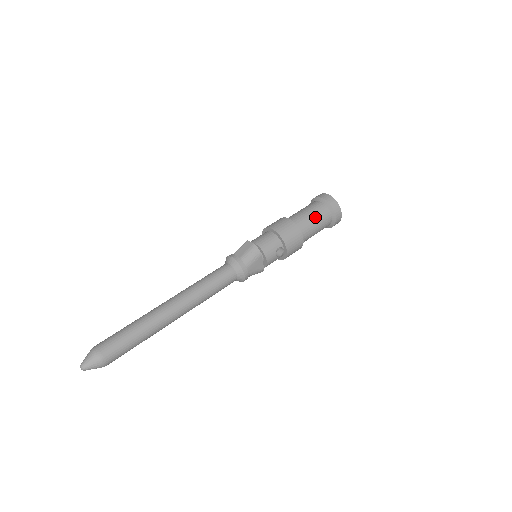
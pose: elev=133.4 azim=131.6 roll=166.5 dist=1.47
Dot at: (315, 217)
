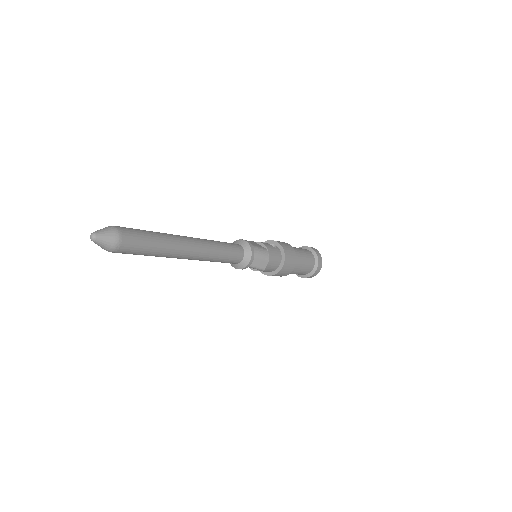
Dot at: occluded
